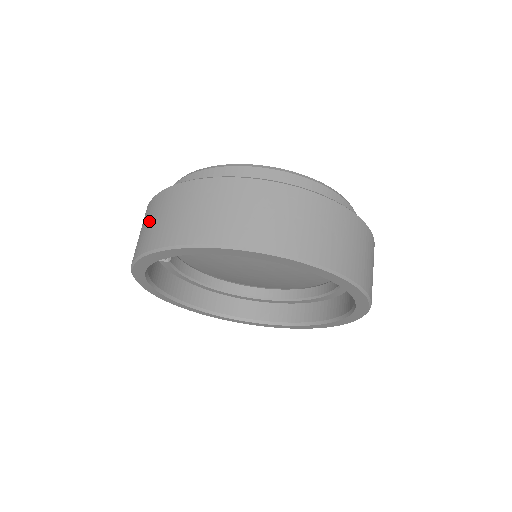
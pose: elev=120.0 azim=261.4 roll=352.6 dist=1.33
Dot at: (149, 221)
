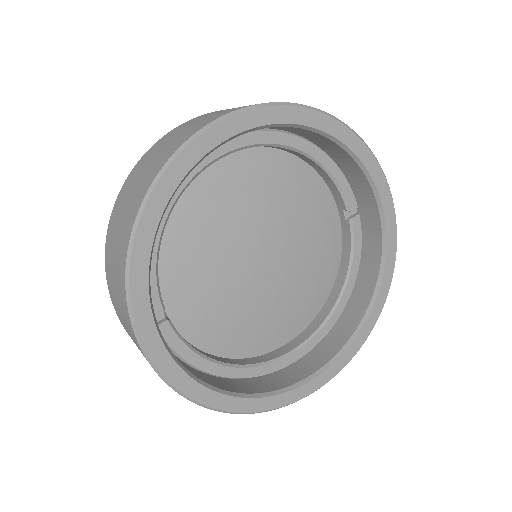
Dot at: (118, 226)
